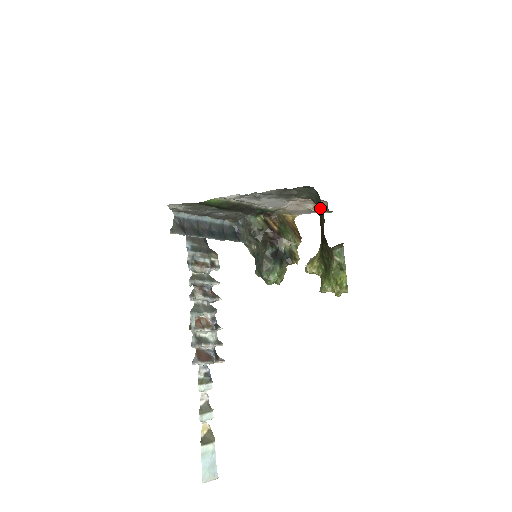
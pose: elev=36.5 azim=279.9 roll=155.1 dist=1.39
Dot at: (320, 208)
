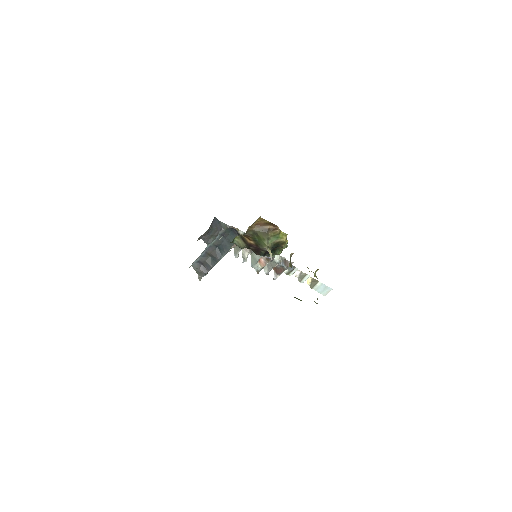
Dot at: occluded
